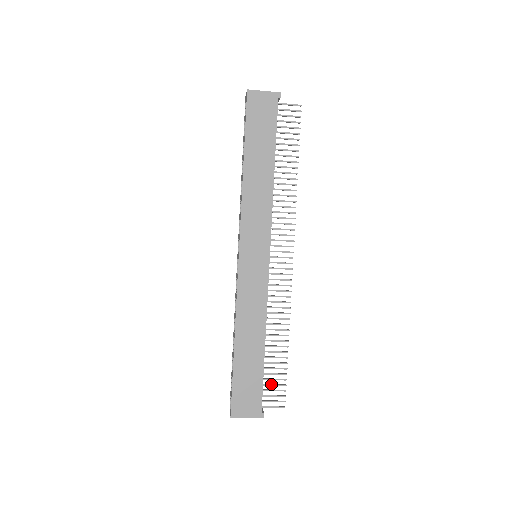
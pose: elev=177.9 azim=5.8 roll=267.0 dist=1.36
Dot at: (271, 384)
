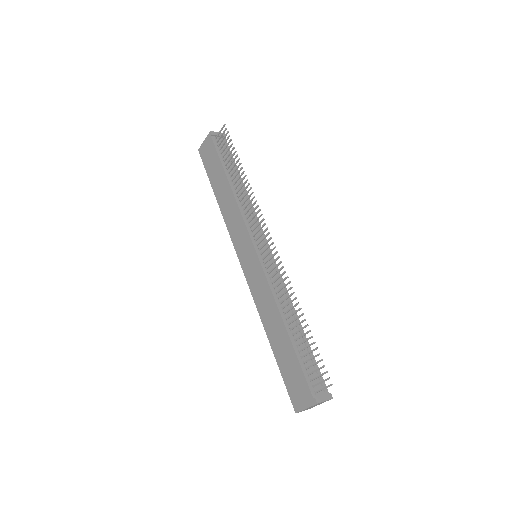
Dot at: (311, 365)
